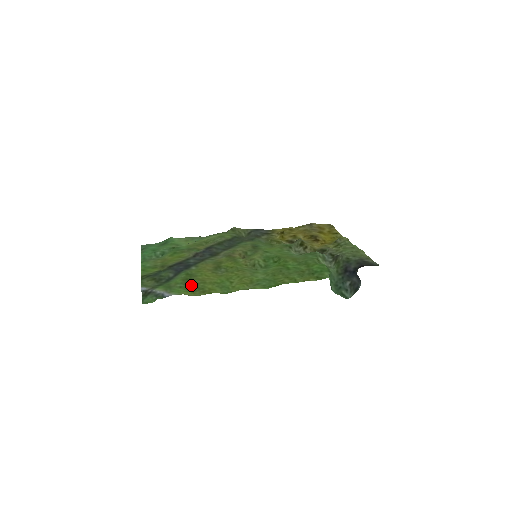
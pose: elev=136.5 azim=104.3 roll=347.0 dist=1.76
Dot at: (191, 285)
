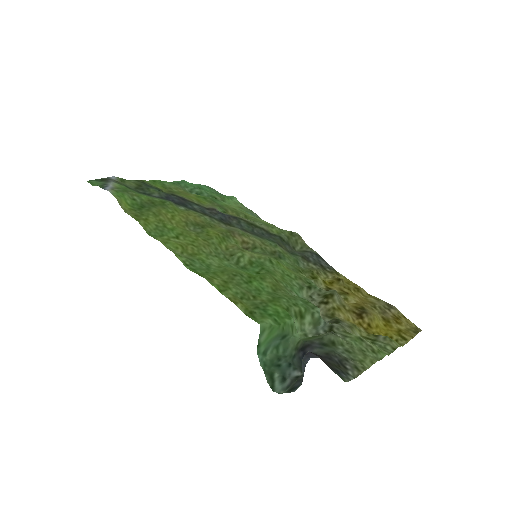
Dot at: (144, 206)
